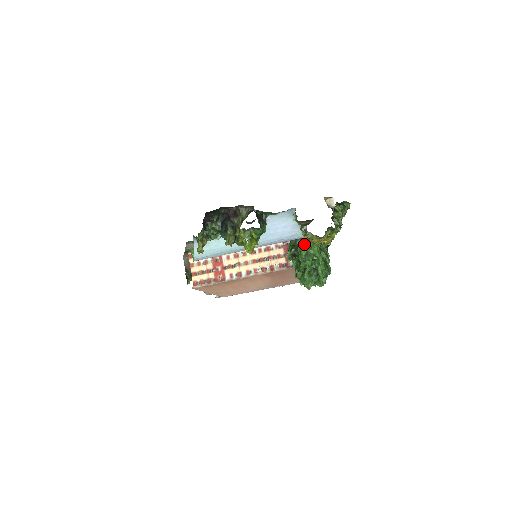
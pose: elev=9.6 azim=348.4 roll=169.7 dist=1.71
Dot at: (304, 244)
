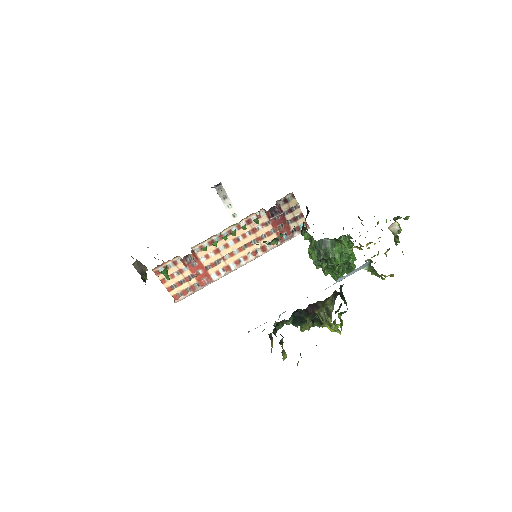
Dot at: (336, 248)
